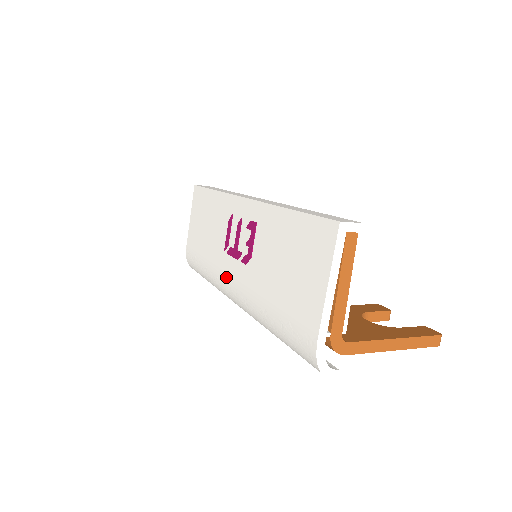
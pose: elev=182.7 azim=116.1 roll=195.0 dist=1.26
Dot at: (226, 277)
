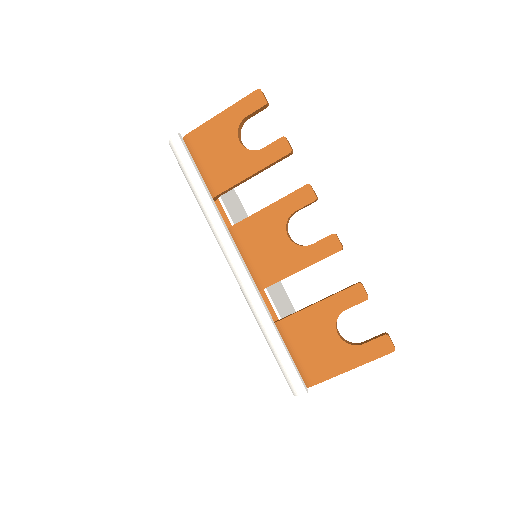
Dot at: occluded
